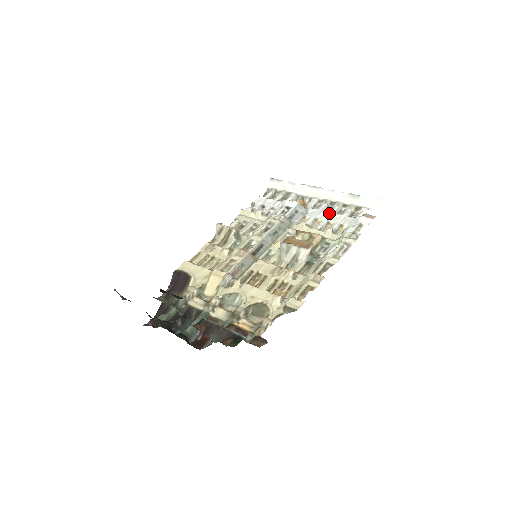
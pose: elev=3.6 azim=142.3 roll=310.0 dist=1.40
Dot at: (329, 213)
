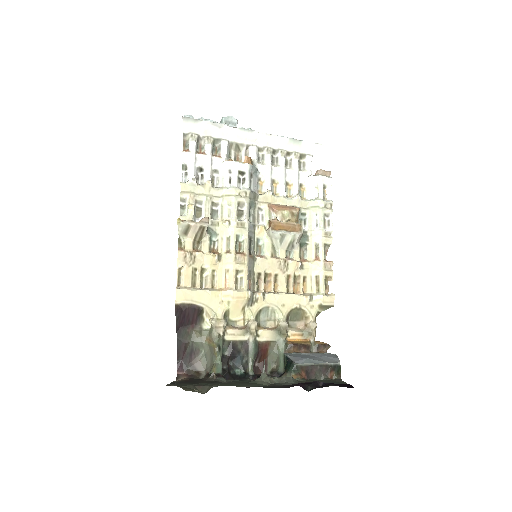
Dot at: (281, 169)
